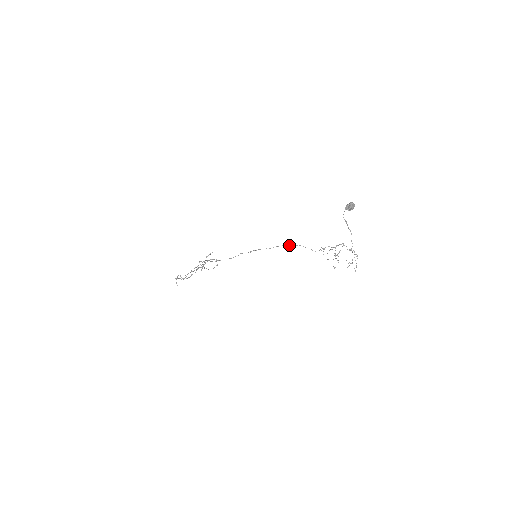
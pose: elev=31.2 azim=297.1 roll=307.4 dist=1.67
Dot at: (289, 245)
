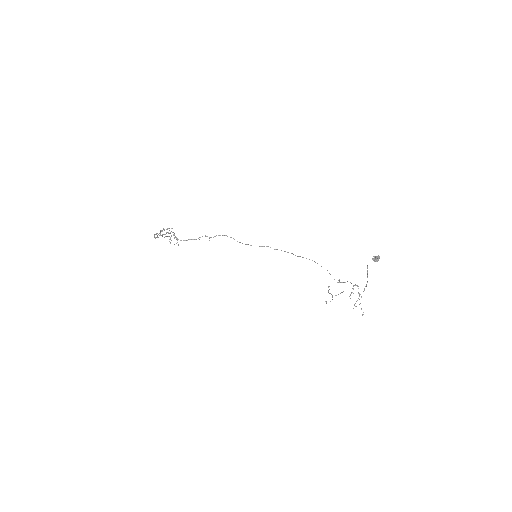
Dot at: occluded
